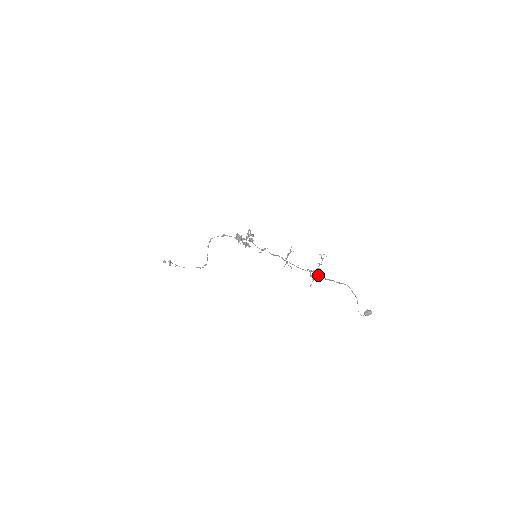
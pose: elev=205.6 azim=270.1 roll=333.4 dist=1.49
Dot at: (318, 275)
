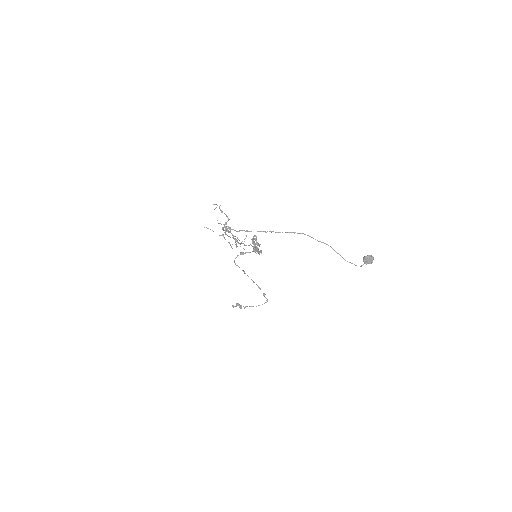
Dot at: (222, 229)
